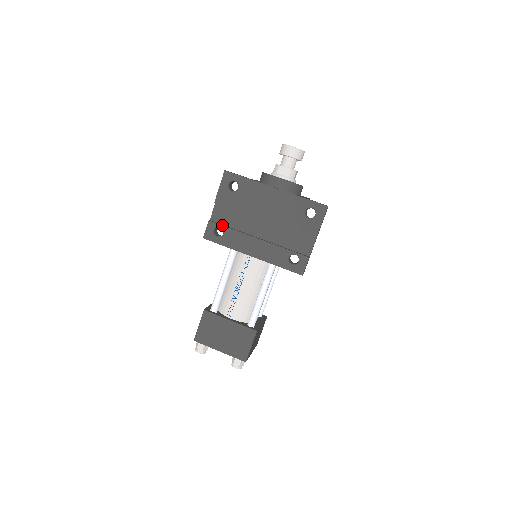
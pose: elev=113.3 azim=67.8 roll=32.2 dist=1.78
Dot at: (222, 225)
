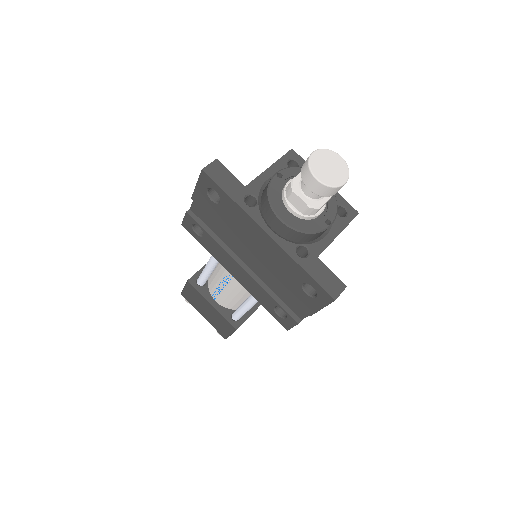
Dot at: (201, 227)
